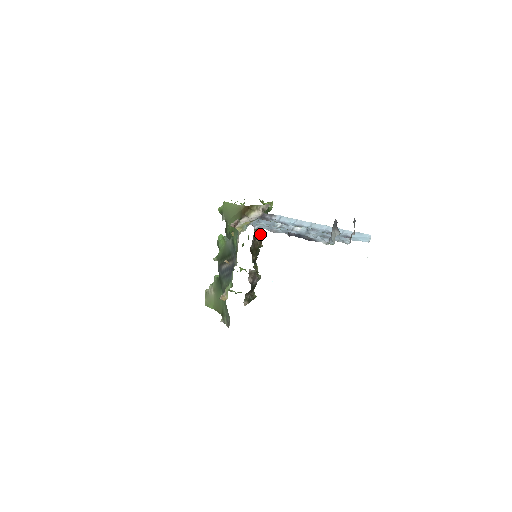
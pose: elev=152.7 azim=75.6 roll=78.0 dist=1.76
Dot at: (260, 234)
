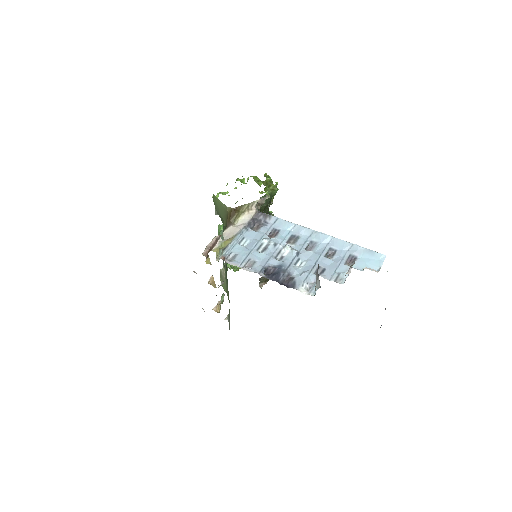
Dot at: occluded
